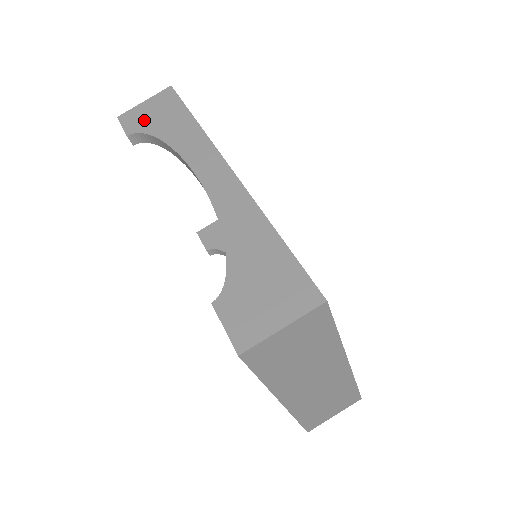
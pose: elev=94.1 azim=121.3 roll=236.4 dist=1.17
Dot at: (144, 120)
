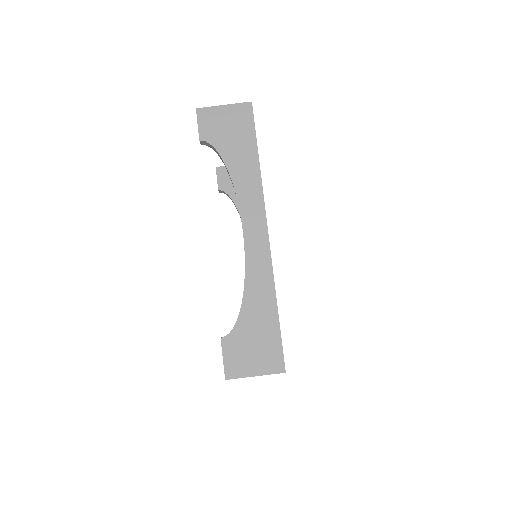
Dot at: (218, 131)
